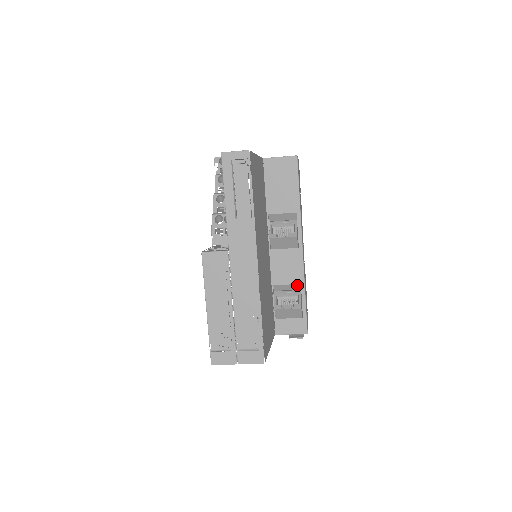
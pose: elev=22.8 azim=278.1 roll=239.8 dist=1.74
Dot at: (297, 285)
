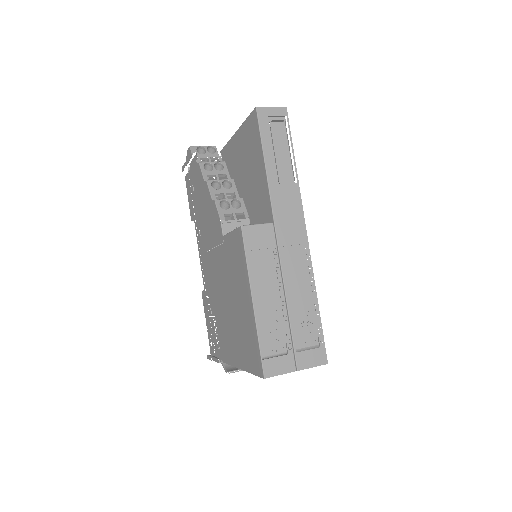
Dot at: occluded
